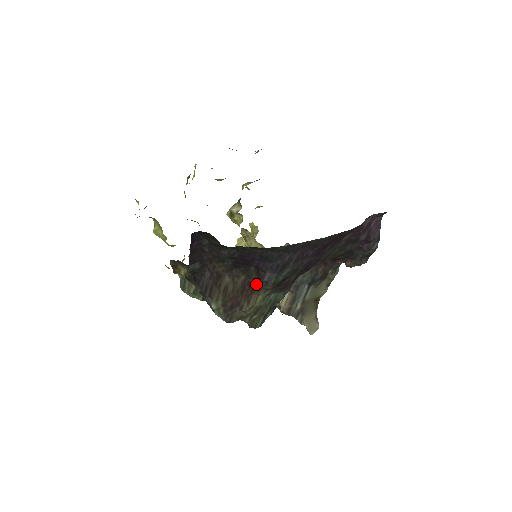
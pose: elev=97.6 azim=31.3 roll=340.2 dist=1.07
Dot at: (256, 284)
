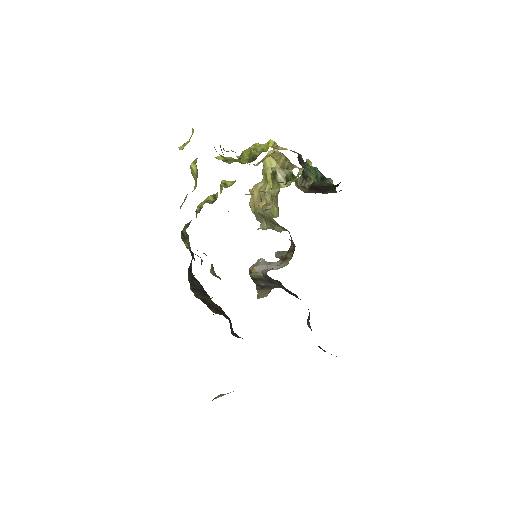
Dot at: occluded
